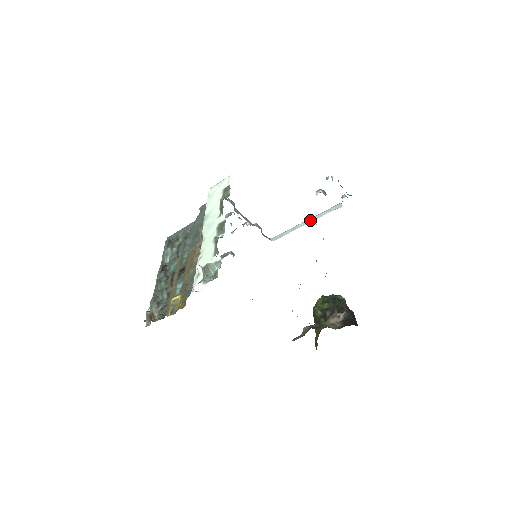
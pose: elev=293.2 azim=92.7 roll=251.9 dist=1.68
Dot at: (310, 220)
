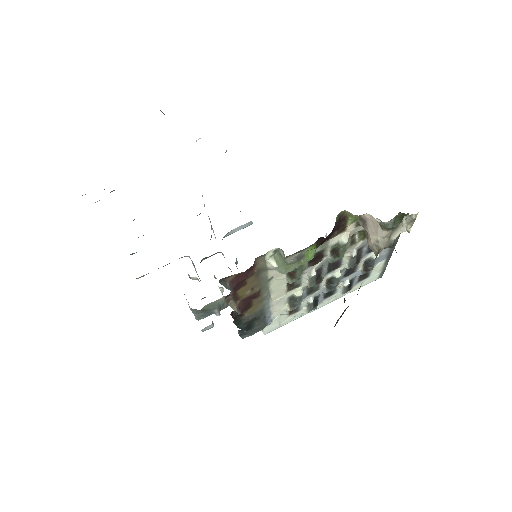
Dot at: occluded
